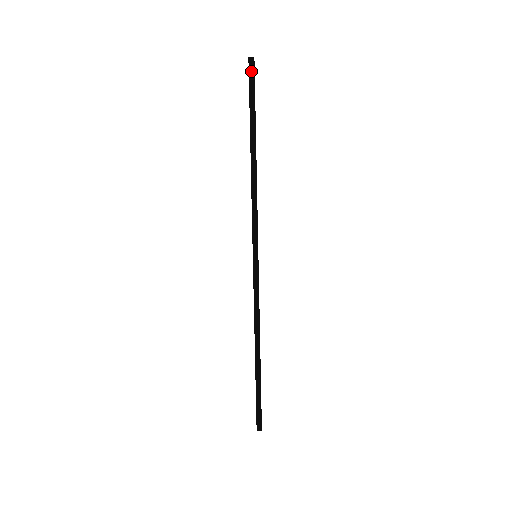
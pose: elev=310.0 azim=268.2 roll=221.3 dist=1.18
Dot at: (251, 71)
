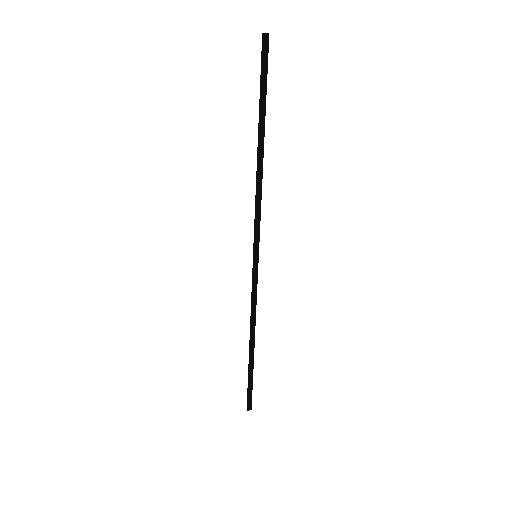
Dot at: (264, 50)
